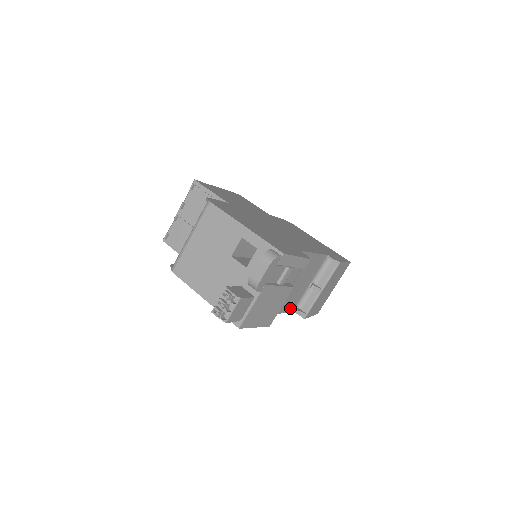
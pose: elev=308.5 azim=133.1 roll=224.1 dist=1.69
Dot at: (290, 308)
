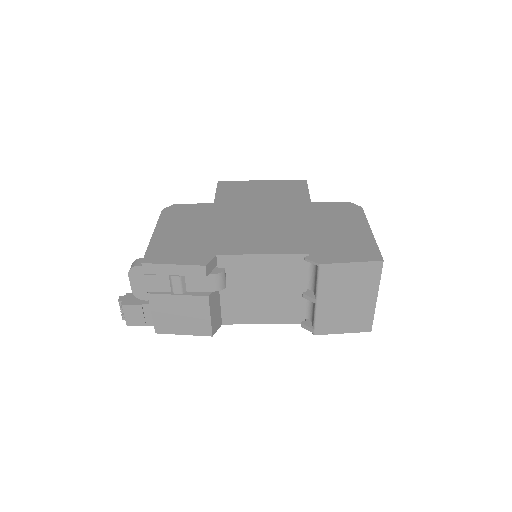
Dot at: (292, 319)
